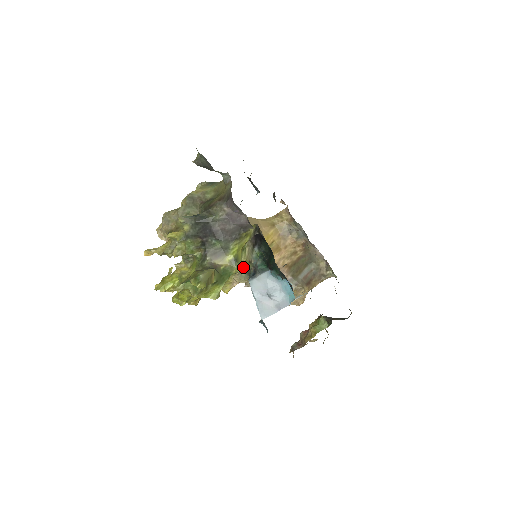
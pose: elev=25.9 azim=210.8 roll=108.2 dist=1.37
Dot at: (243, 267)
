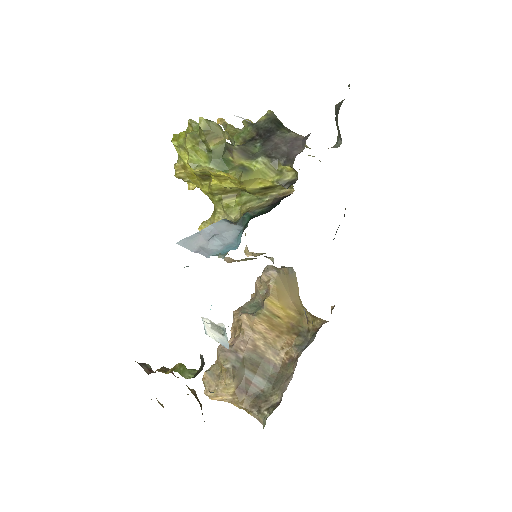
Dot at: (238, 218)
